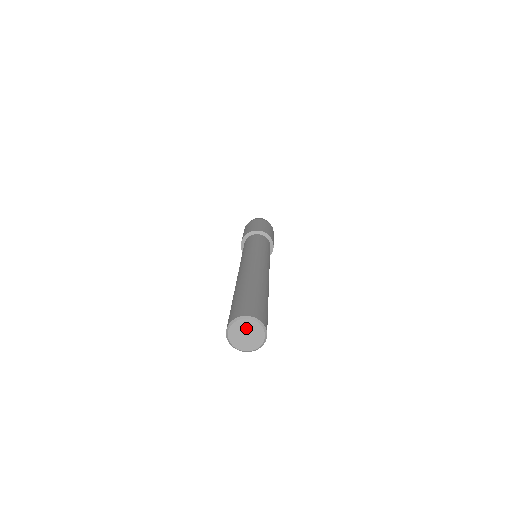
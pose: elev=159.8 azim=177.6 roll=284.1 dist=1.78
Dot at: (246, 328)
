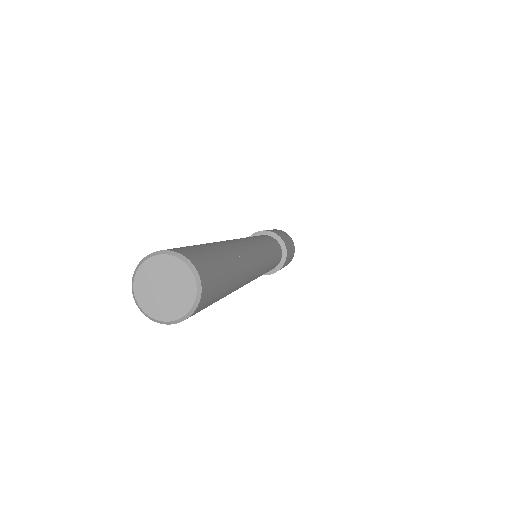
Dot at: (156, 276)
